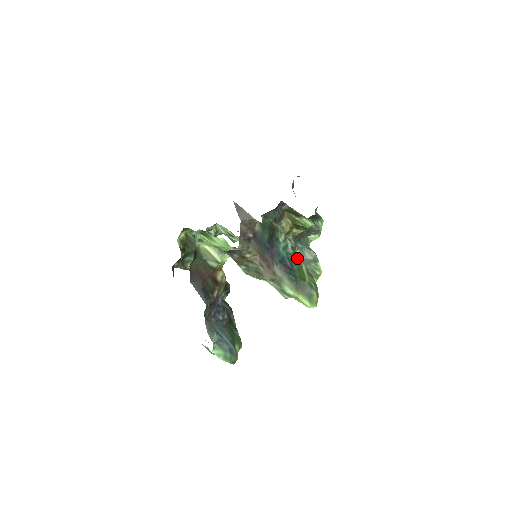
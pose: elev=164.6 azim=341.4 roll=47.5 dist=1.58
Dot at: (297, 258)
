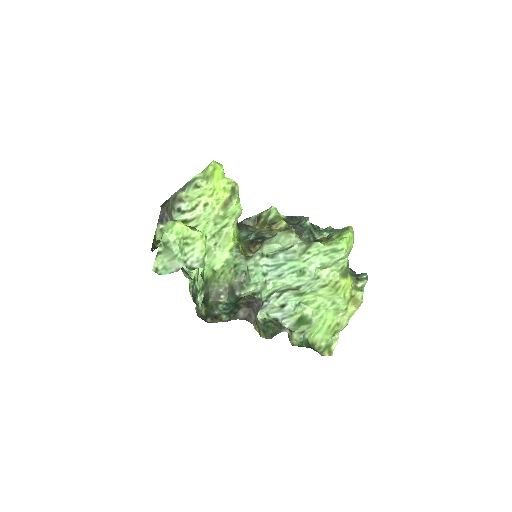
Dot at: occluded
